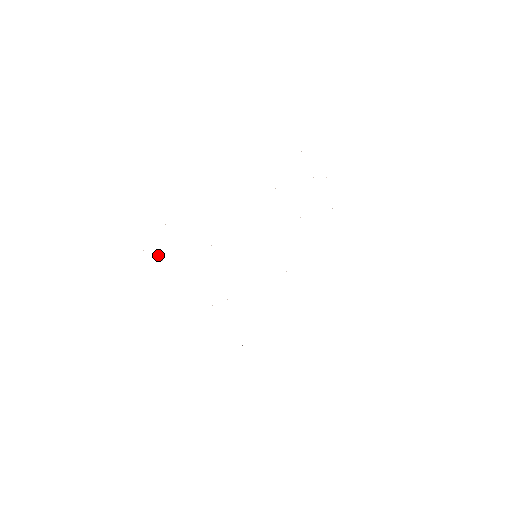
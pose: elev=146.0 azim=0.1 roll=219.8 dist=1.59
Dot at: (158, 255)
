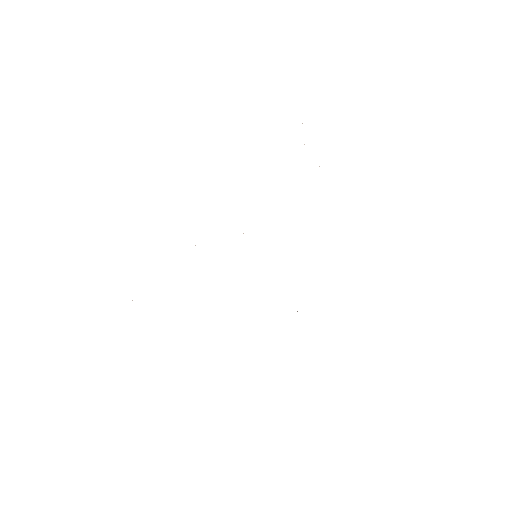
Dot at: occluded
